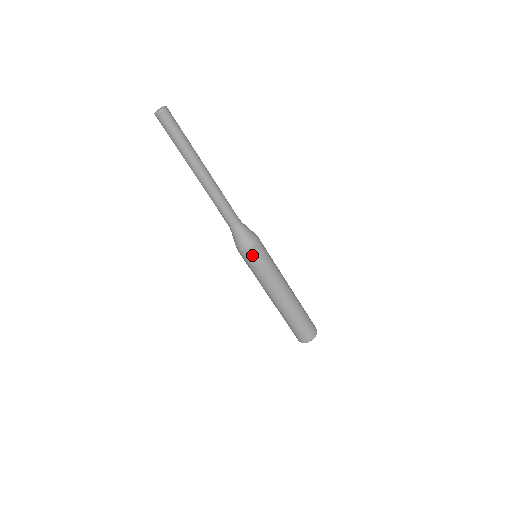
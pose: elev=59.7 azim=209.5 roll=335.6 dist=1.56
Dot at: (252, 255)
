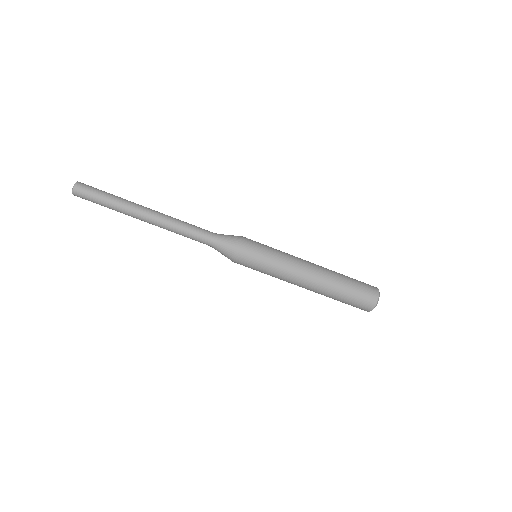
Dot at: (243, 264)
